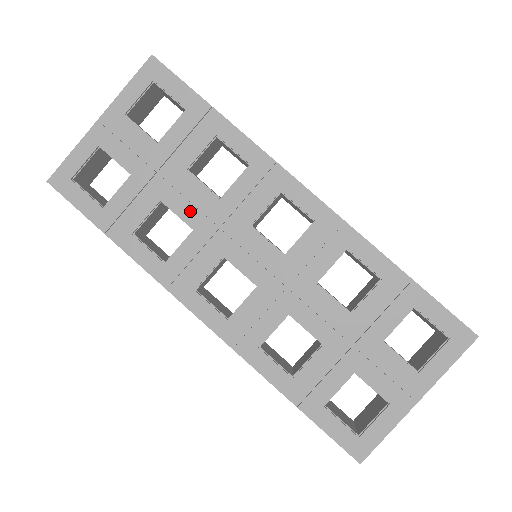
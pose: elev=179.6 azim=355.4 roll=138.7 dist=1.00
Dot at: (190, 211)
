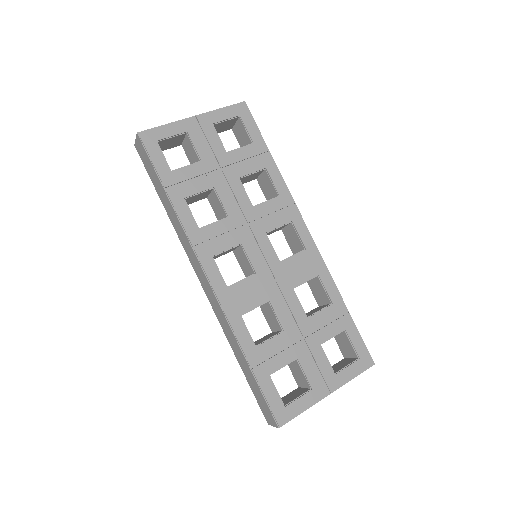
Dot at: (231, 204)
